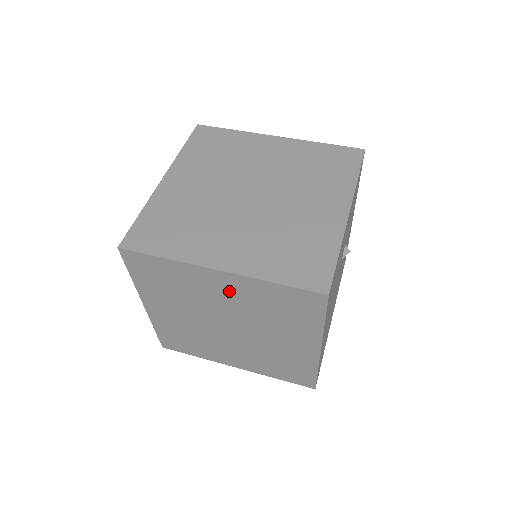
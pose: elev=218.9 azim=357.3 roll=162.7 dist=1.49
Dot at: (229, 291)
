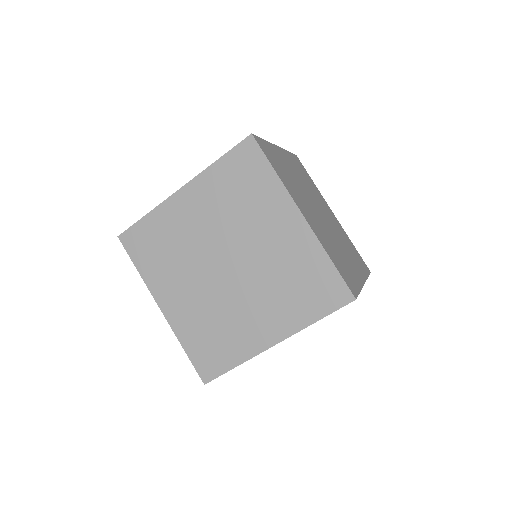
Dot at: (283, 237)
